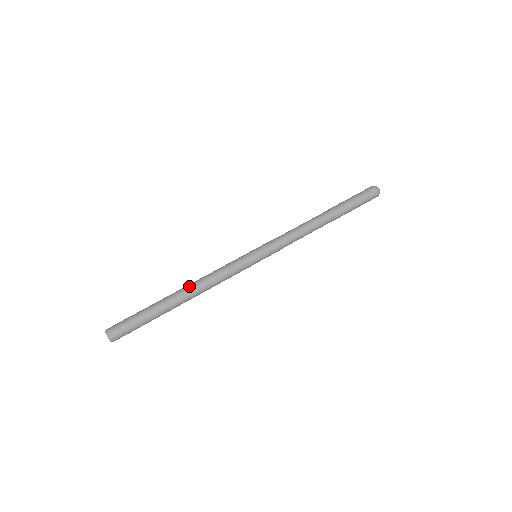
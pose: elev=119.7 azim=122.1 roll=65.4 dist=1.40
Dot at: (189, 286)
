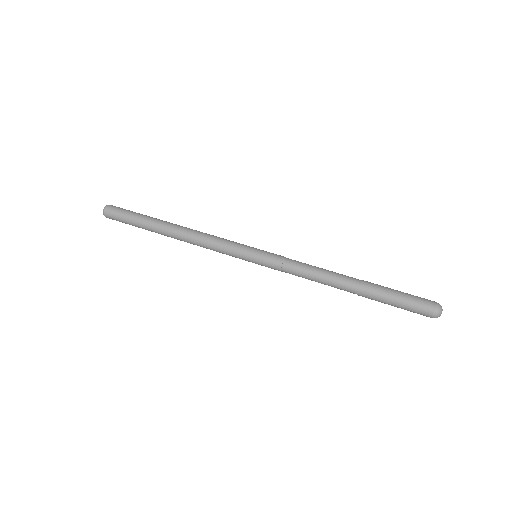
Dot at: (180, 232)
